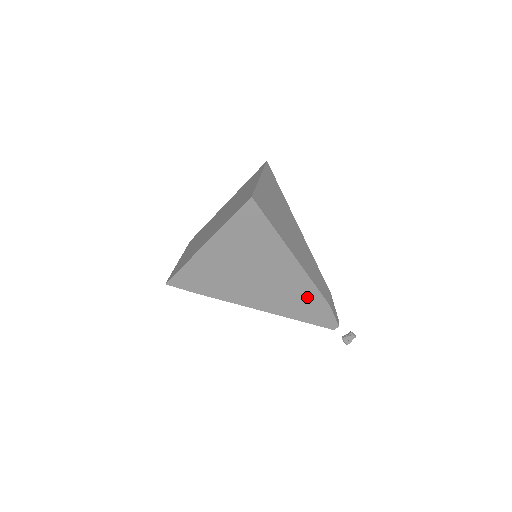
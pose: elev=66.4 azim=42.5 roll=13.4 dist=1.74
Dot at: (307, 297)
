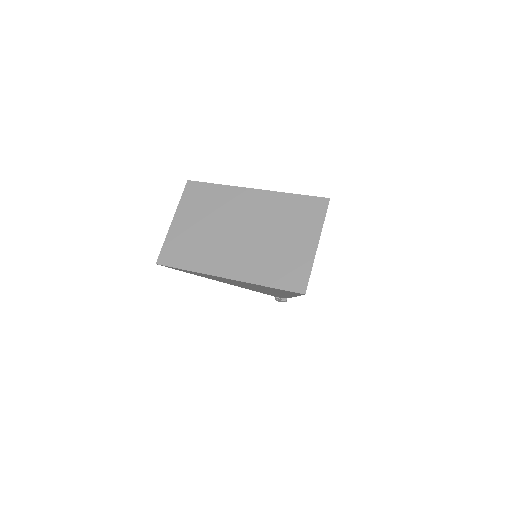
Dot at: occluded
